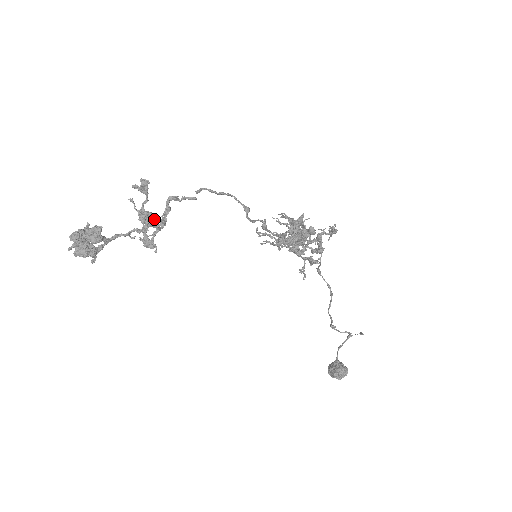
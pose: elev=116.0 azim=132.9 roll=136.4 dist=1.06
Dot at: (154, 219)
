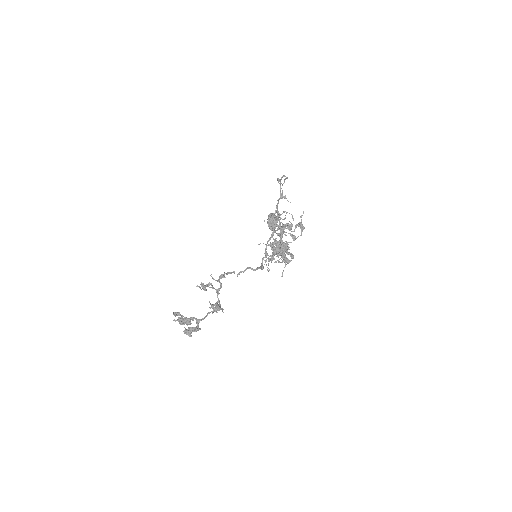
Dot at: occluded
